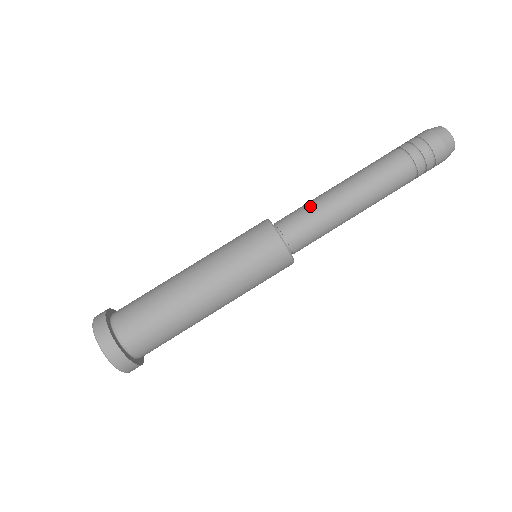
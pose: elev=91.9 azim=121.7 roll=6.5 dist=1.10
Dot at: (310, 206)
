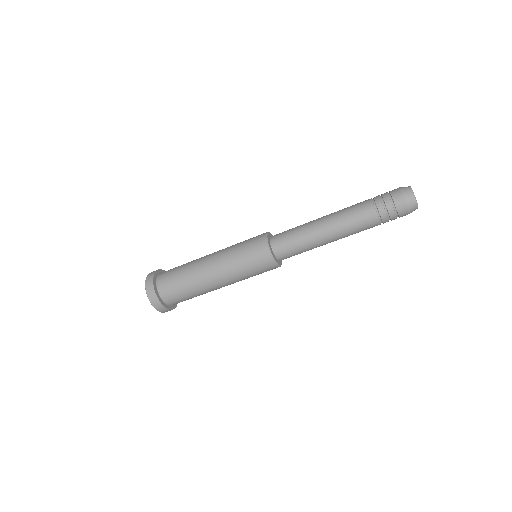
Dot at: (297, 232)
